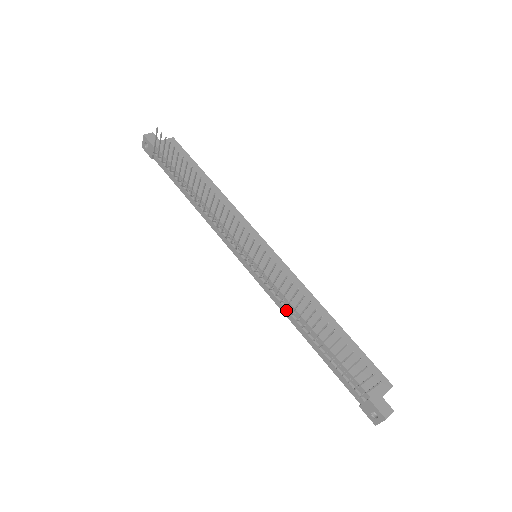
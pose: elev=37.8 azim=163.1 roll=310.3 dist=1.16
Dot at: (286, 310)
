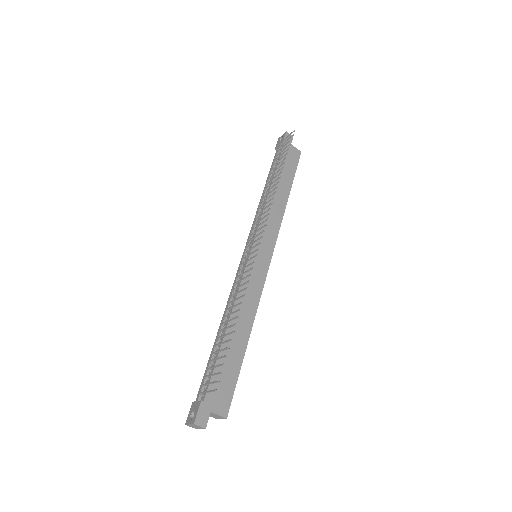
Dot at: (230, 300)
